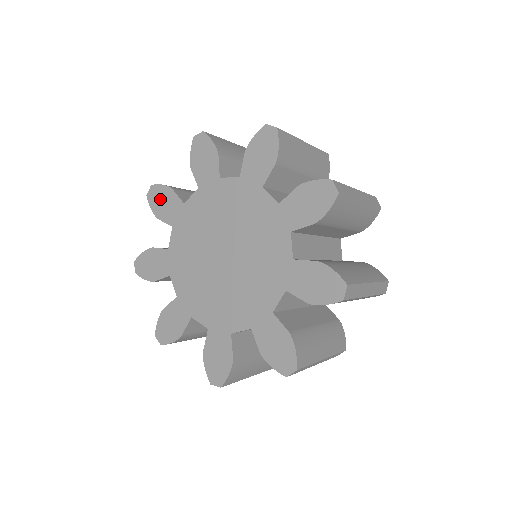
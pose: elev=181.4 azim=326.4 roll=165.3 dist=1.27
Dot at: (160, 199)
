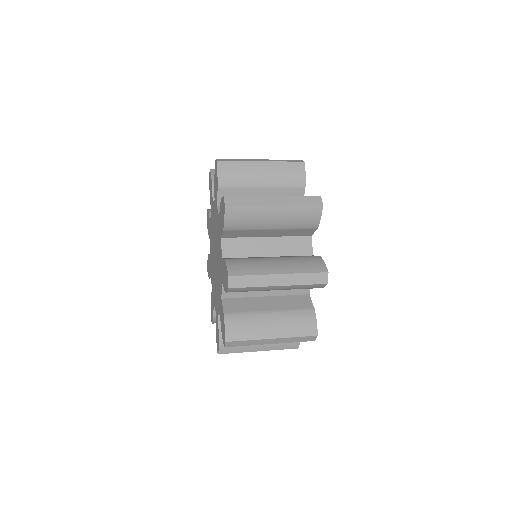
Dot at: (208, 267)
